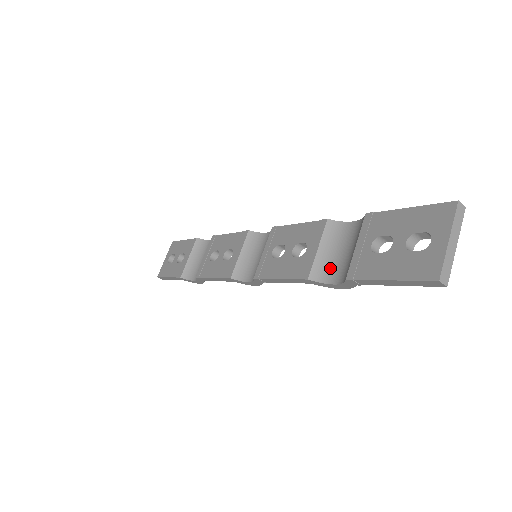
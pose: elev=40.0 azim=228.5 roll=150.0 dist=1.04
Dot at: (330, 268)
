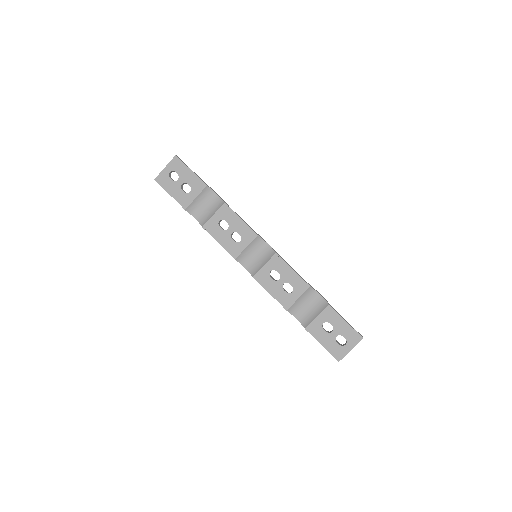
Dot at: (298, 310)
